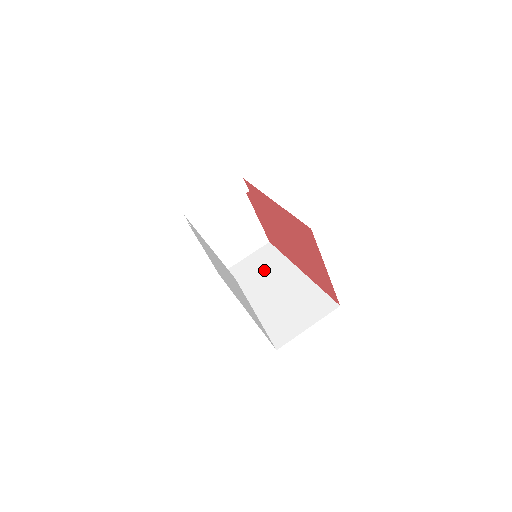
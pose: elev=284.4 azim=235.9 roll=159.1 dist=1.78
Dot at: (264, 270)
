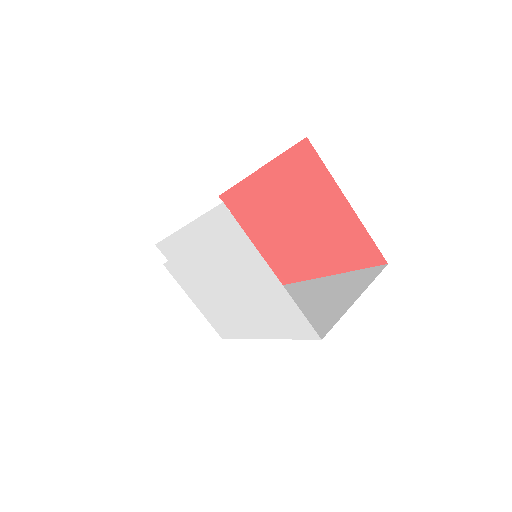
Dot at: occluded
